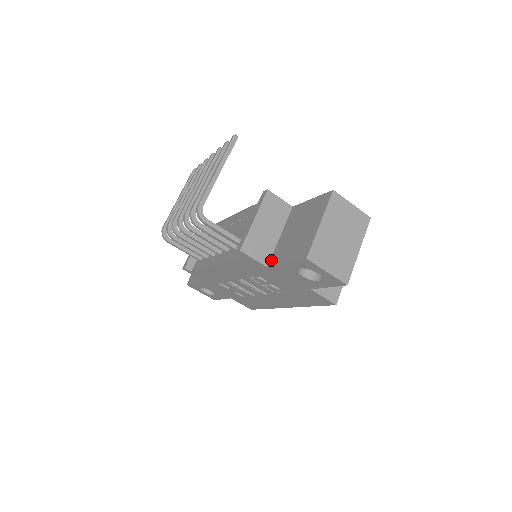
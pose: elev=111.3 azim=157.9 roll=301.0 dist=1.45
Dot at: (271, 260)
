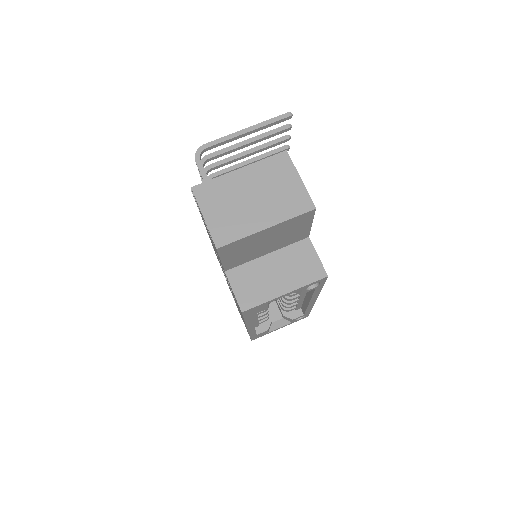
Dot at: occluded
